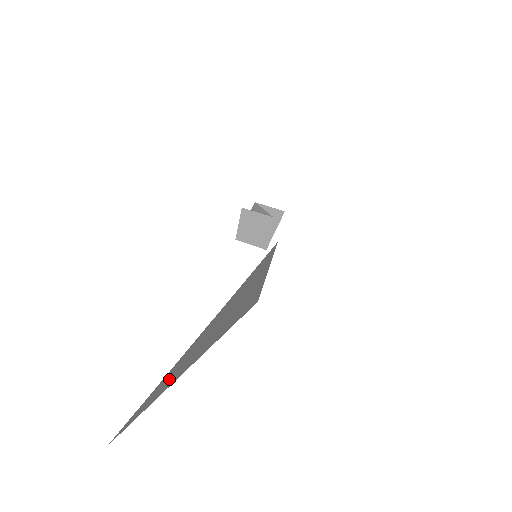
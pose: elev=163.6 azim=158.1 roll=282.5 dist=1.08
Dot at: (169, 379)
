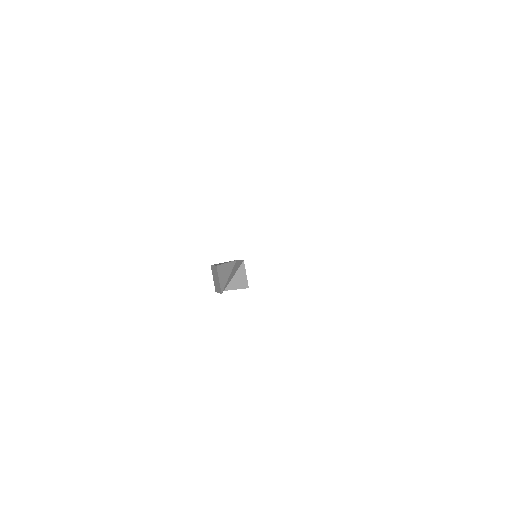
Dot at: occluded
